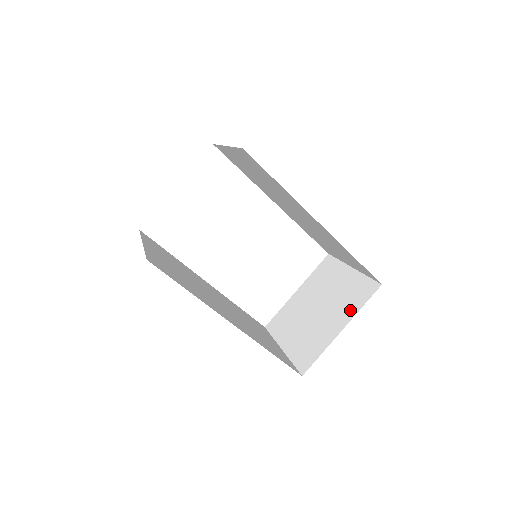
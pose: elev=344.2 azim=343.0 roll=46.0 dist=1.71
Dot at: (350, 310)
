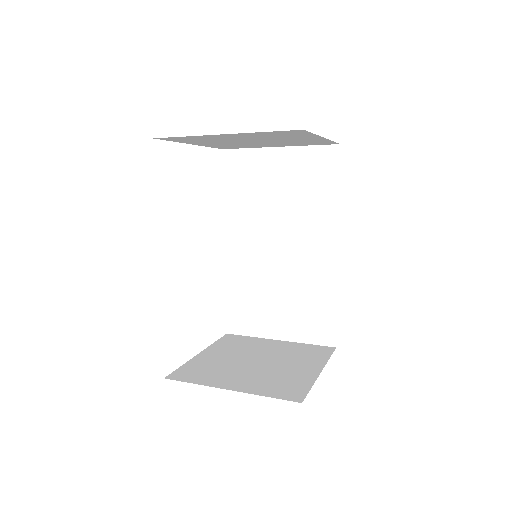
Dot at: (315, 360)
